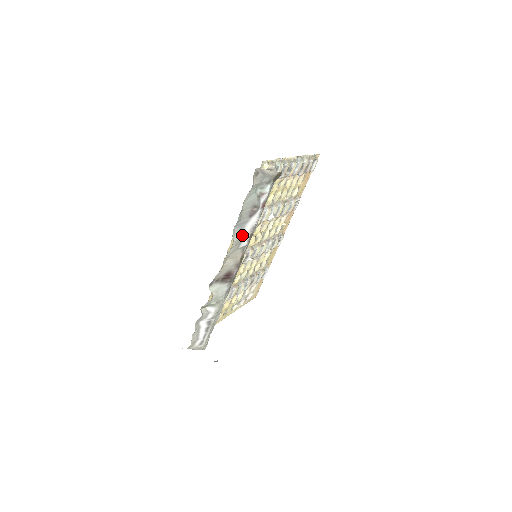
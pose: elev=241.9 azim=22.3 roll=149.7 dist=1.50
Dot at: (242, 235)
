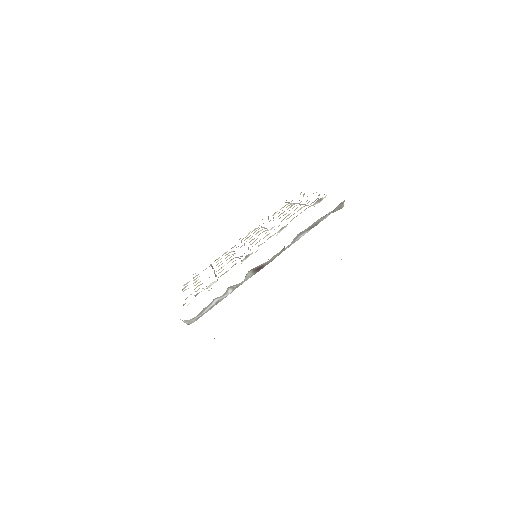
Dot at: (294, 241)
